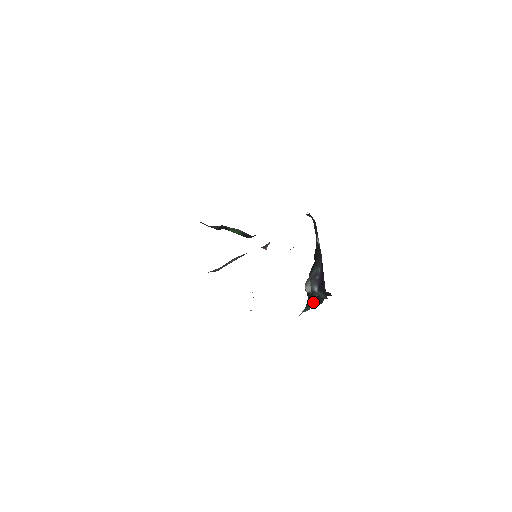
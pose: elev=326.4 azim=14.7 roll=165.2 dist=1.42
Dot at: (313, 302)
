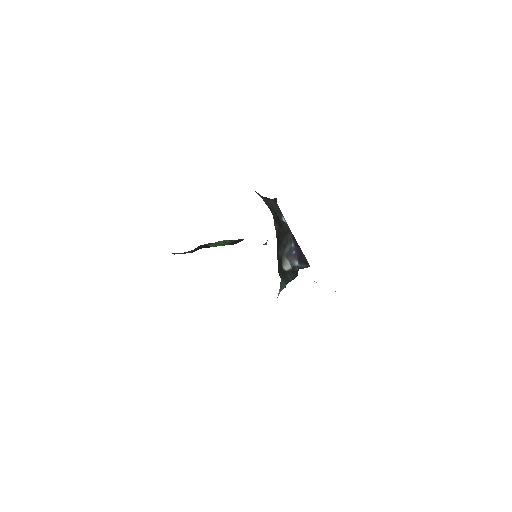
Dot at: (290, 278)
